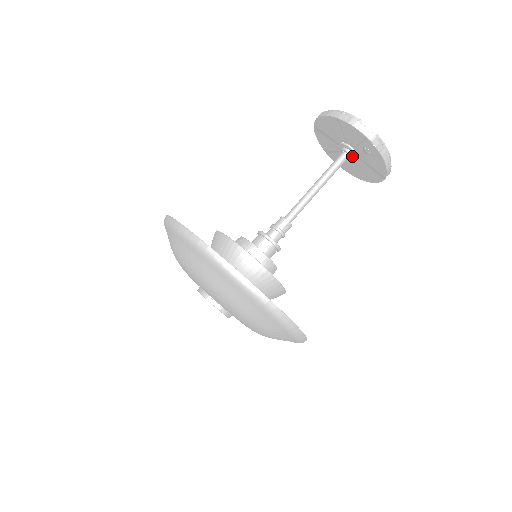
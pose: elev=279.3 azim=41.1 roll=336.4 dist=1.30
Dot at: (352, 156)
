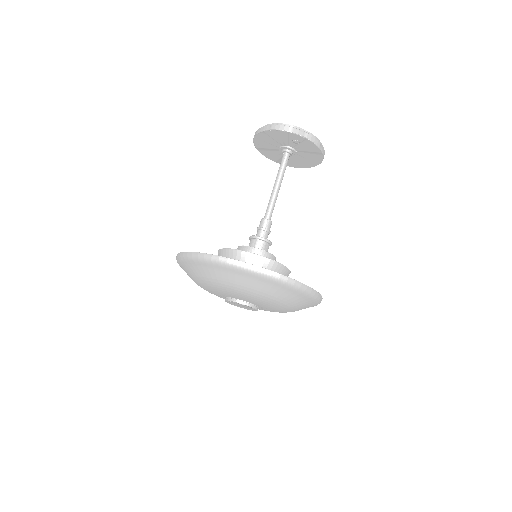
Dot at: (292, 152)
